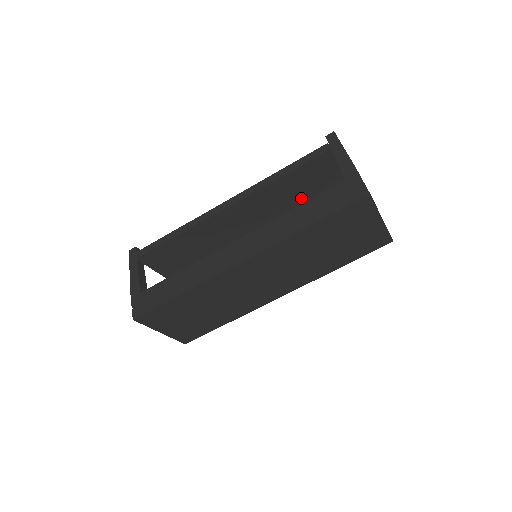
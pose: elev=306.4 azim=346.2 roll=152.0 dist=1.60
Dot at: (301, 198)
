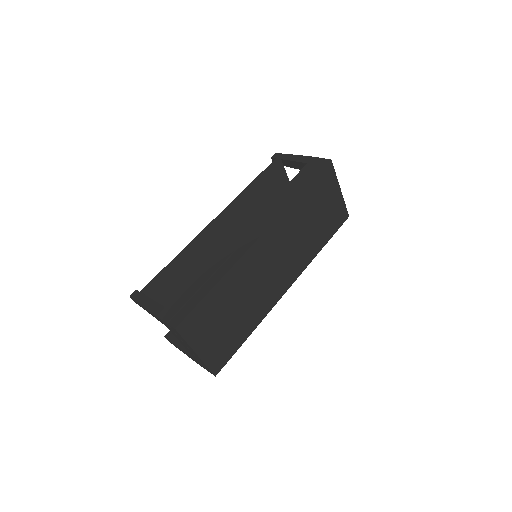
Dot at: occluded
